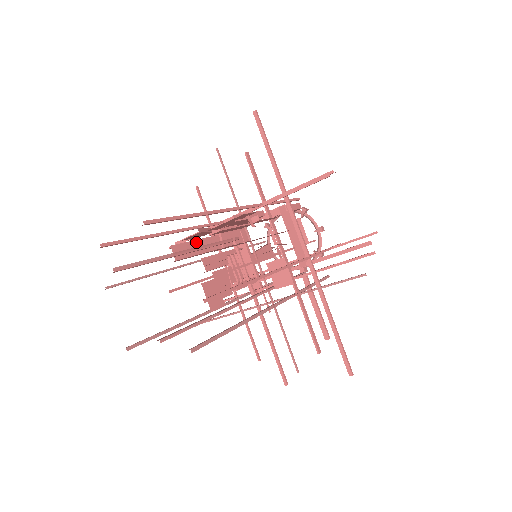
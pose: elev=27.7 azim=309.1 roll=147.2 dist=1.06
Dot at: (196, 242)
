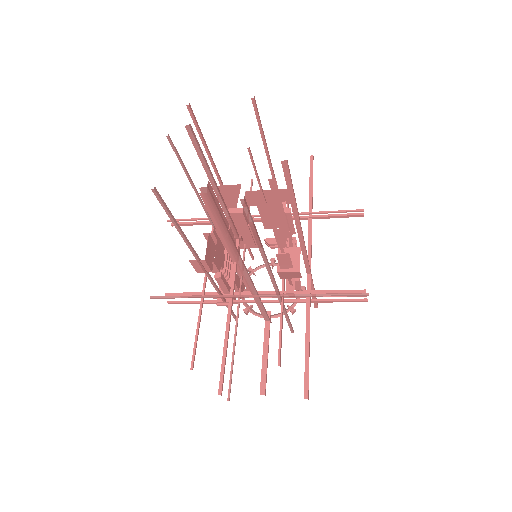
Dot at: (219, 205)
